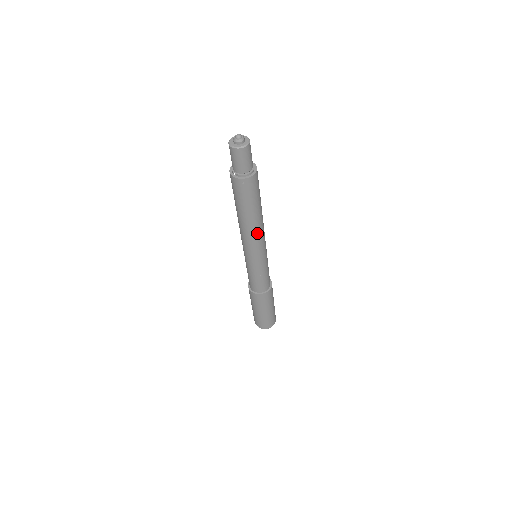
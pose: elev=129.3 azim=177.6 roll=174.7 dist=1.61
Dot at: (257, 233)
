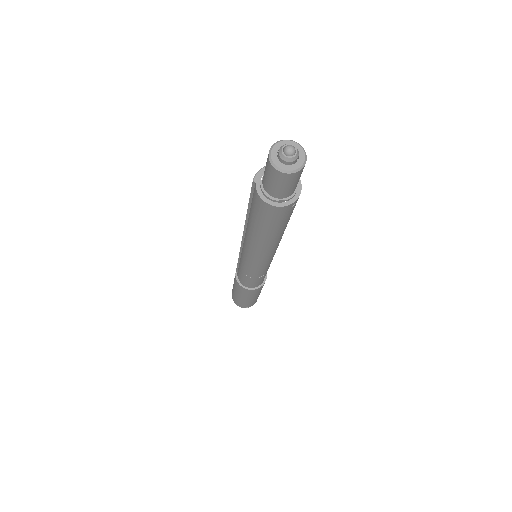
Dot at: occluded
